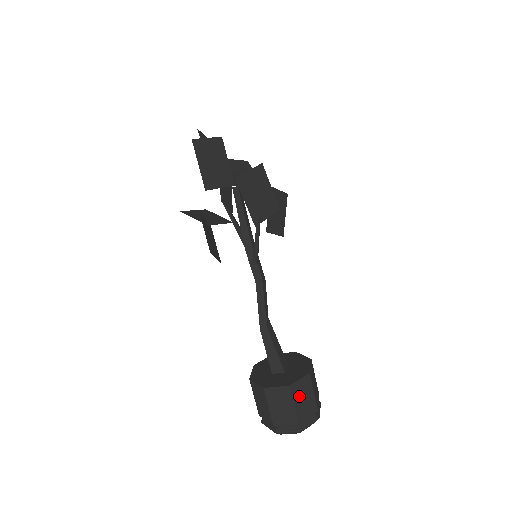
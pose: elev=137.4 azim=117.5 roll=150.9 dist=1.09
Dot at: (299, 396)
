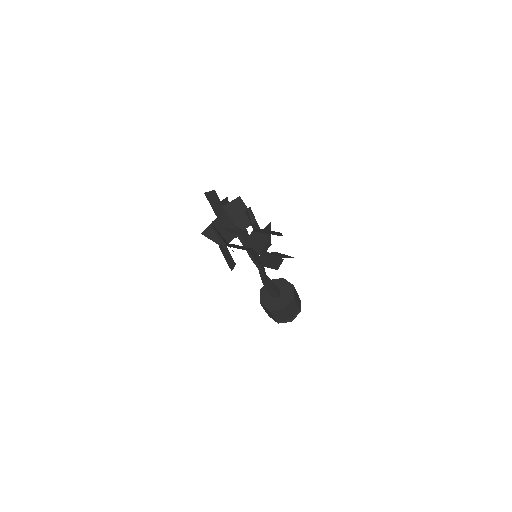
Dot at: (289, 310)
